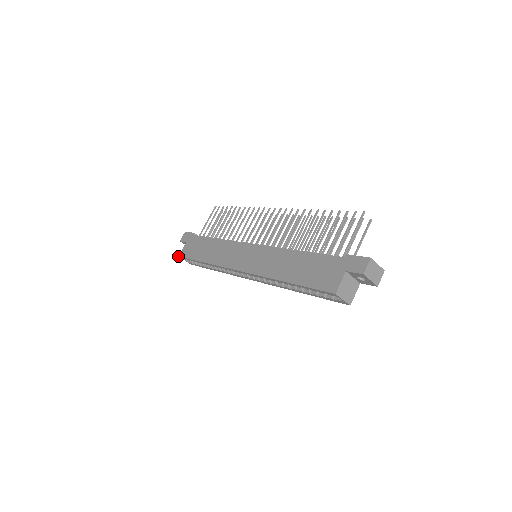
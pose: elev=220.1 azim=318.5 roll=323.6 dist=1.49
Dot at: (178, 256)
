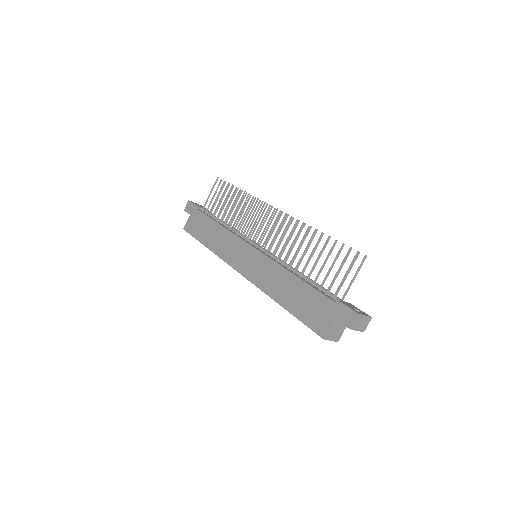
Dot at: occluded
